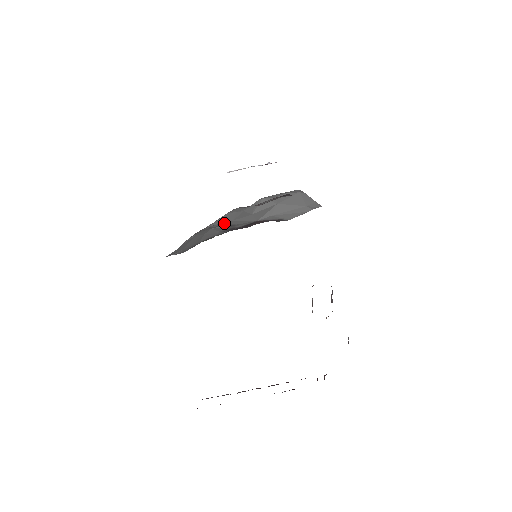
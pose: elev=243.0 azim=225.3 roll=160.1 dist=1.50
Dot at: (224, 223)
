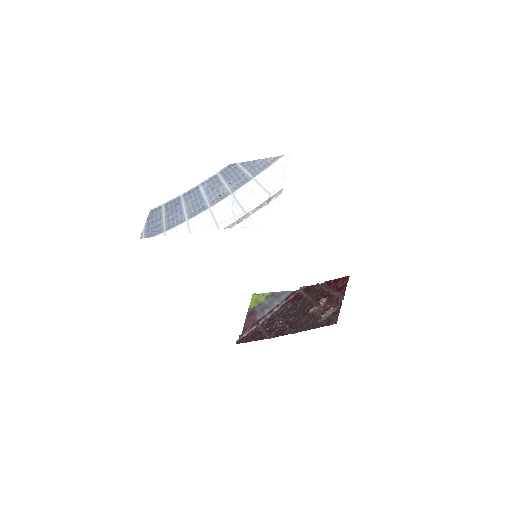
Dot at: occluded
